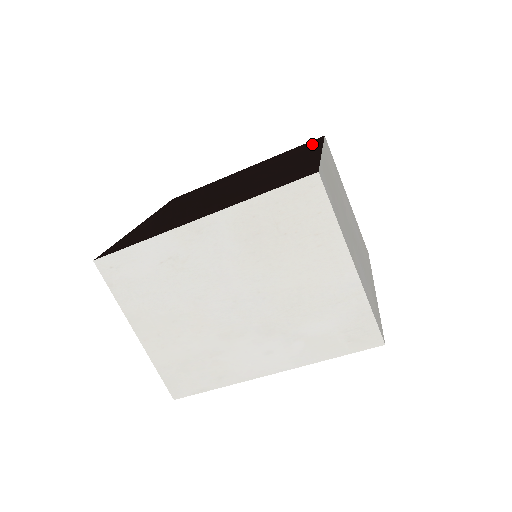
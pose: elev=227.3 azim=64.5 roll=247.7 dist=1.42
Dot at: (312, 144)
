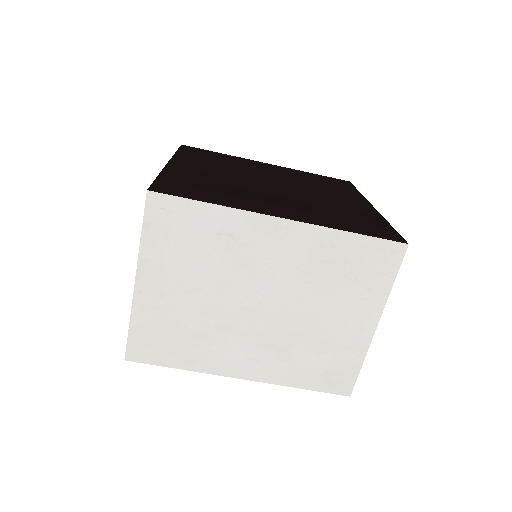
Dot at: (346, 186)
